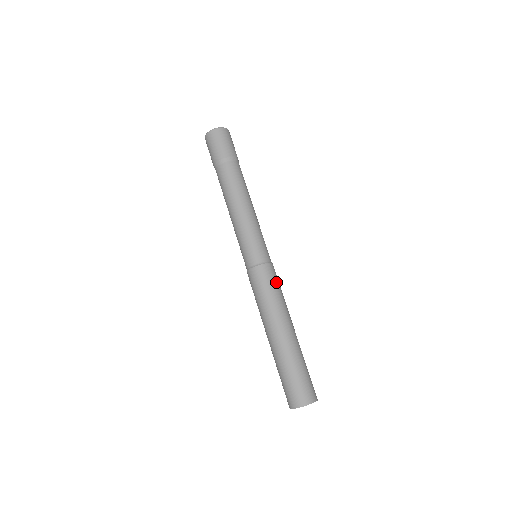
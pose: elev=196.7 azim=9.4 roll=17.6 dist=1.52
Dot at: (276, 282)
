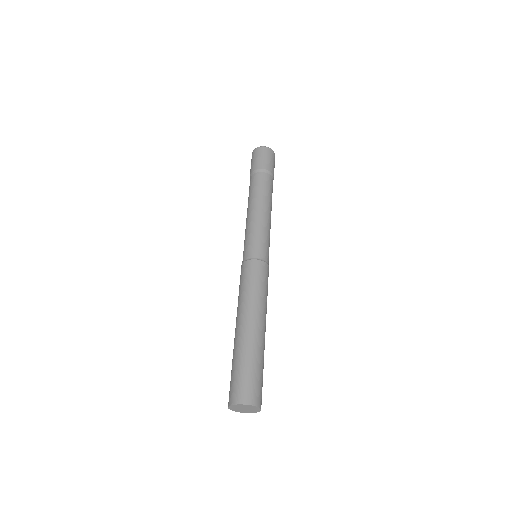
Dot at: (252, 278)
